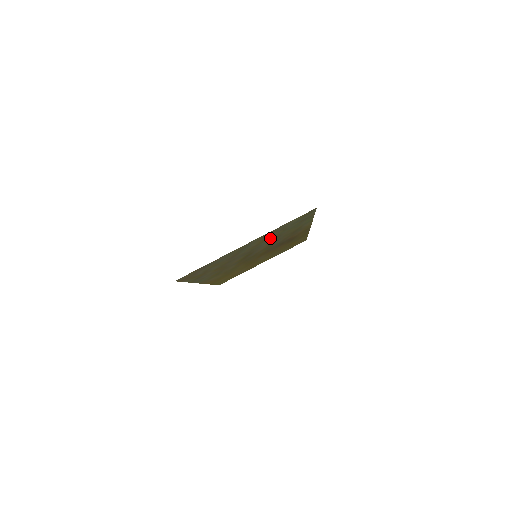
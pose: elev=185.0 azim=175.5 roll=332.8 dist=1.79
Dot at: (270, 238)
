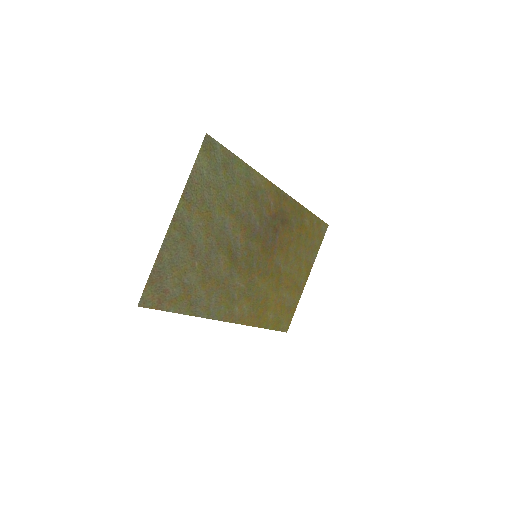
Dot at: (215, 209)
